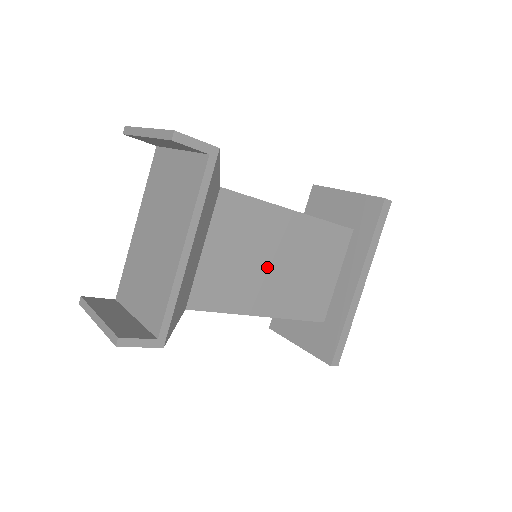
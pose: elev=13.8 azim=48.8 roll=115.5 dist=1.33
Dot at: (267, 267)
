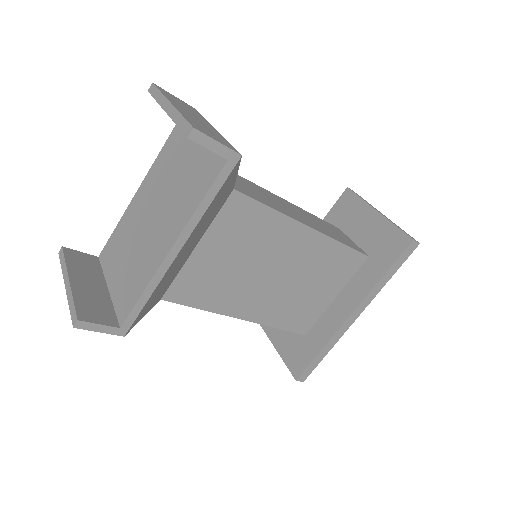
Dot at: (262, 275)
